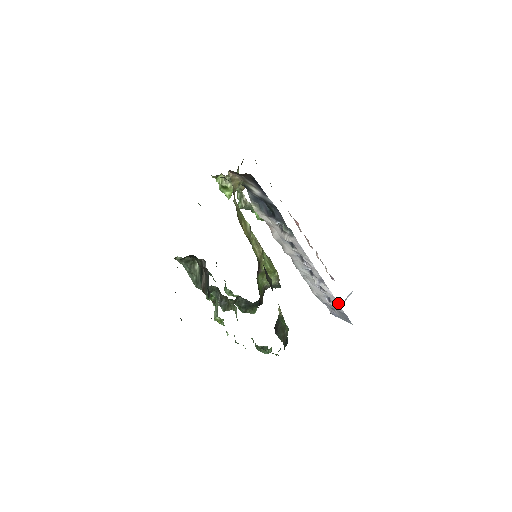
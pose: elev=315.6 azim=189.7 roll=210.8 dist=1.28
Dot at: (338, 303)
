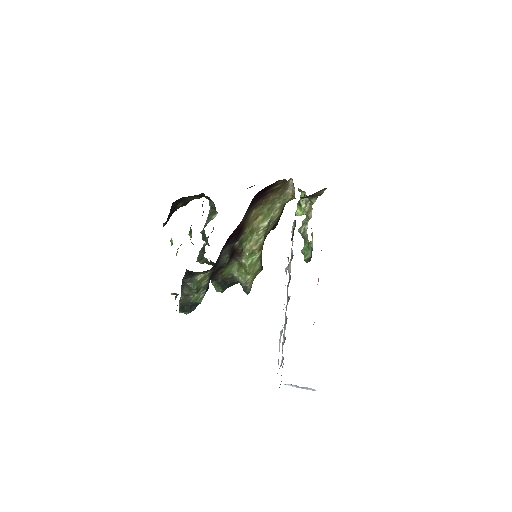
Dot at: occluded
